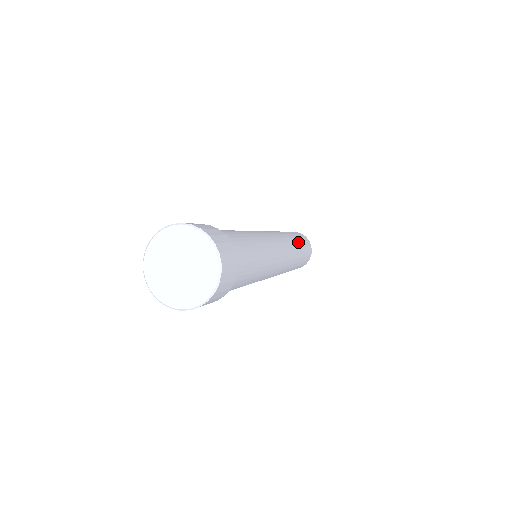
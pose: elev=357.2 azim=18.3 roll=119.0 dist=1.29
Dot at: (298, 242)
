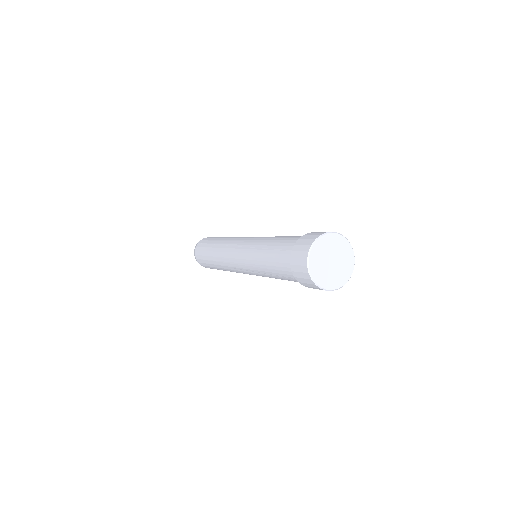
Dot at: occluded
